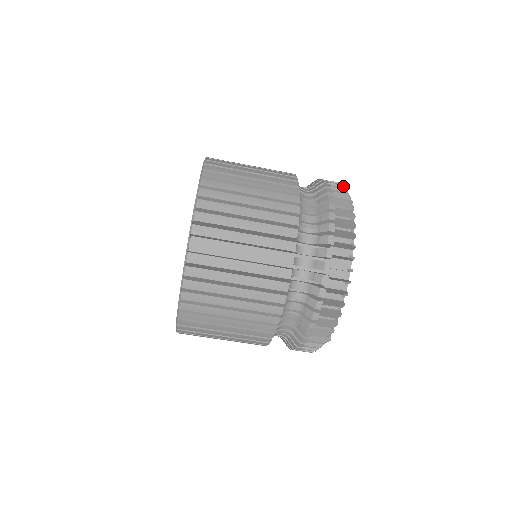
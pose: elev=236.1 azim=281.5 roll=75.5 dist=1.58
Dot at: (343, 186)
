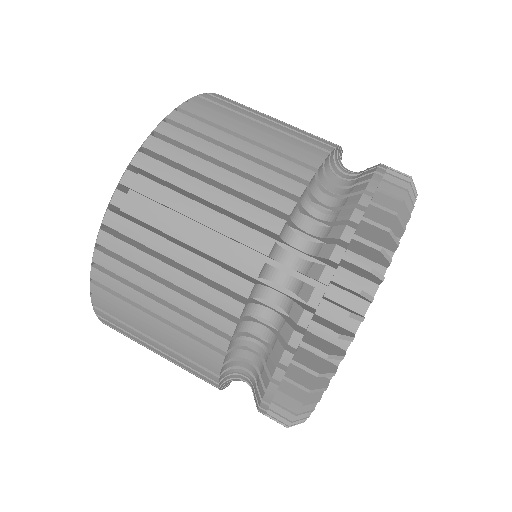
Dot at: occluded
